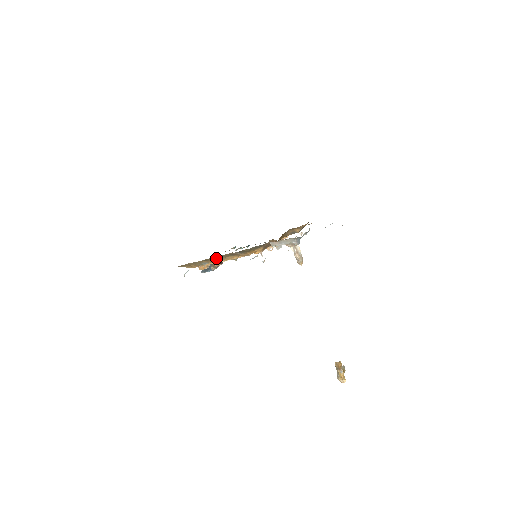
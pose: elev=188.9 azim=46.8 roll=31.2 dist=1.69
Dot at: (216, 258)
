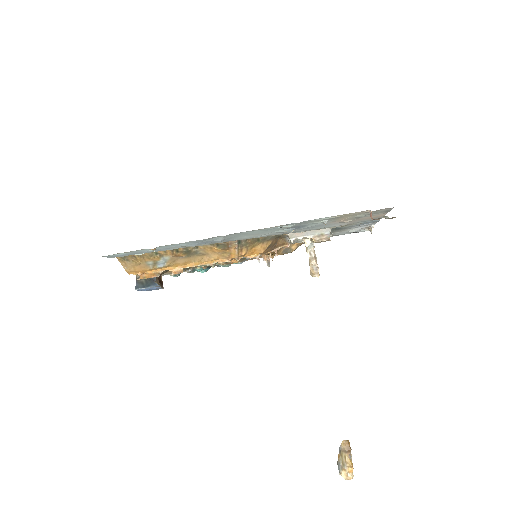
Dot at: (191, 251)
